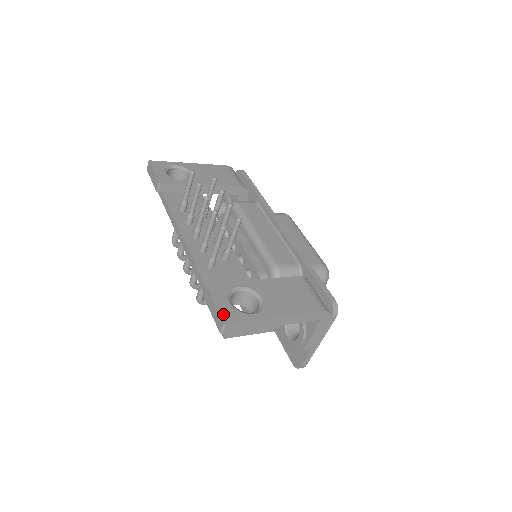
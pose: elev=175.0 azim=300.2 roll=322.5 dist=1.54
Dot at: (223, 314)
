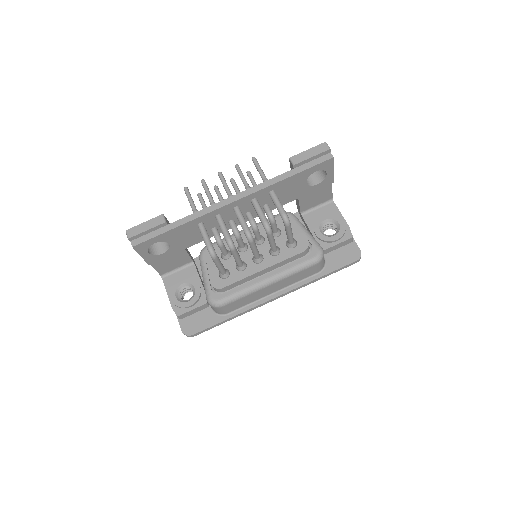
Dot at: (318, 147)
